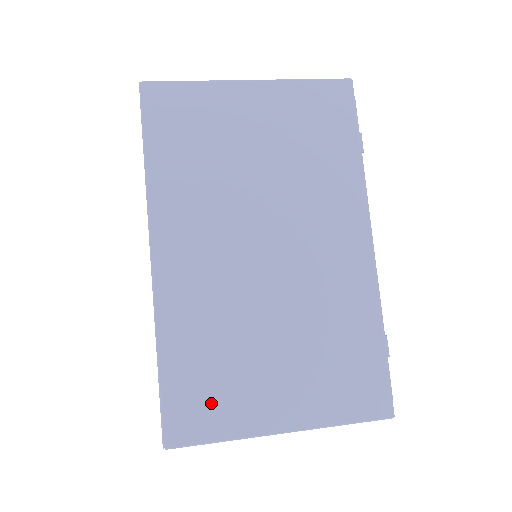
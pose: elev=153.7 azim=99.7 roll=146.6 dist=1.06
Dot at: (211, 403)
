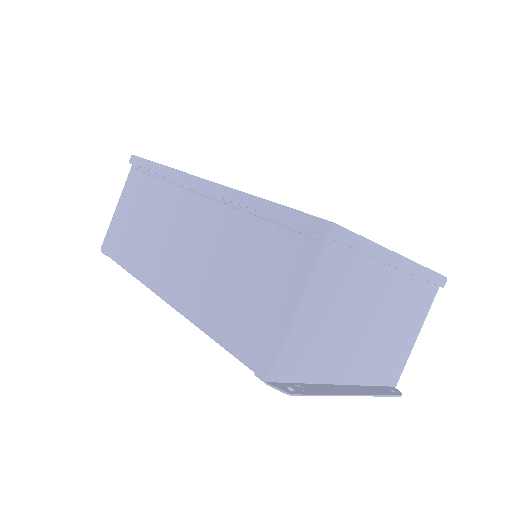
Dot at: occluded
